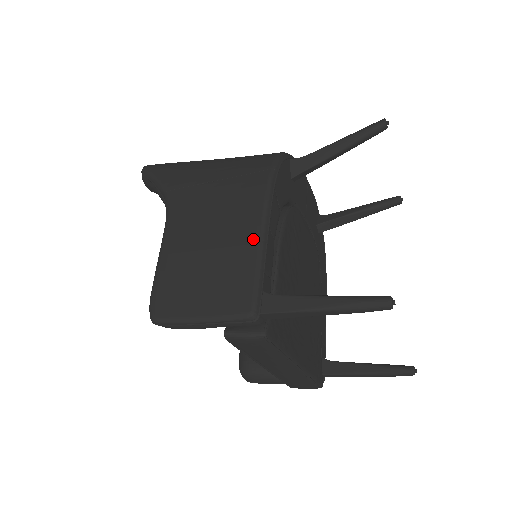
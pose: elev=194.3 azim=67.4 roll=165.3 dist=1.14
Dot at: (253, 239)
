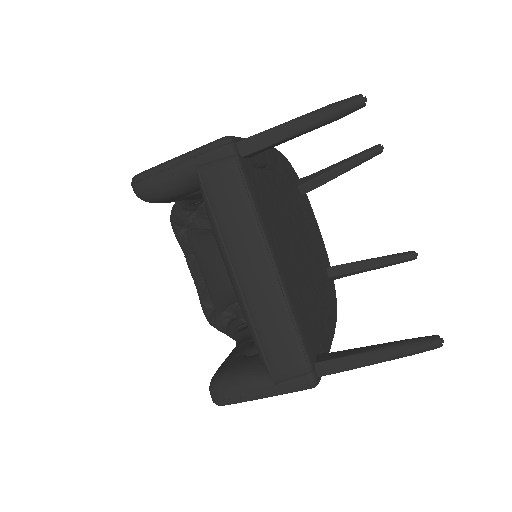
Dot at: occluded
